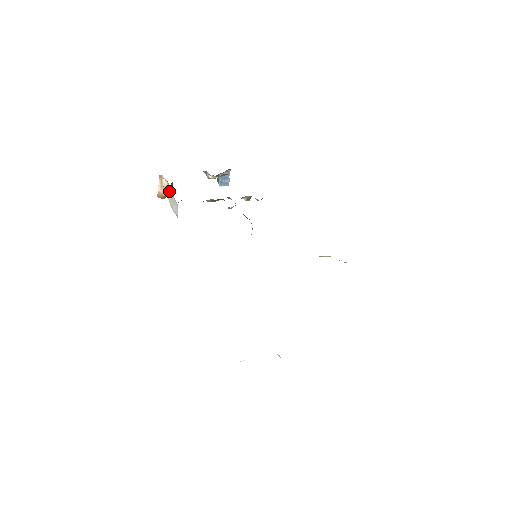
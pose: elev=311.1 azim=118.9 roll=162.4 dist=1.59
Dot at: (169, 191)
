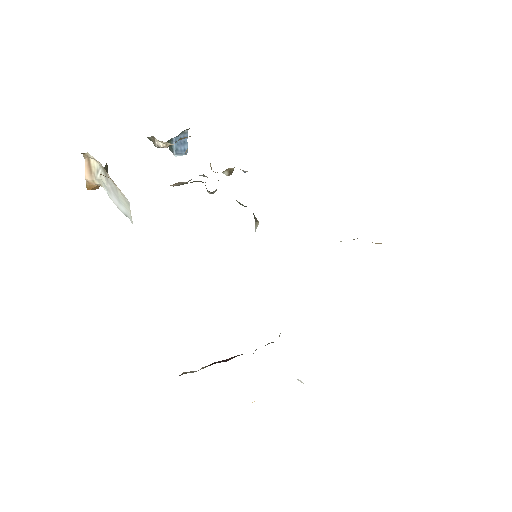
Dot at: (106, 178)
